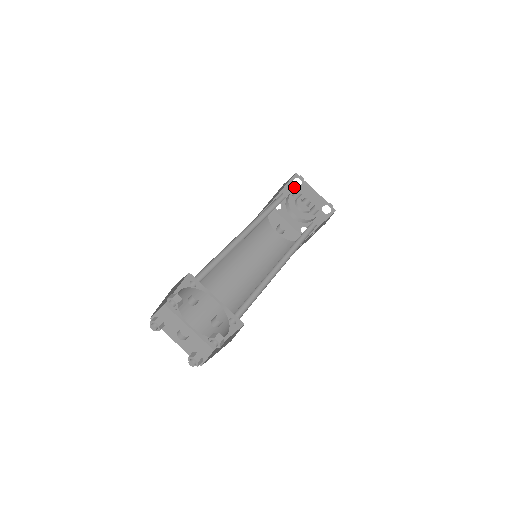
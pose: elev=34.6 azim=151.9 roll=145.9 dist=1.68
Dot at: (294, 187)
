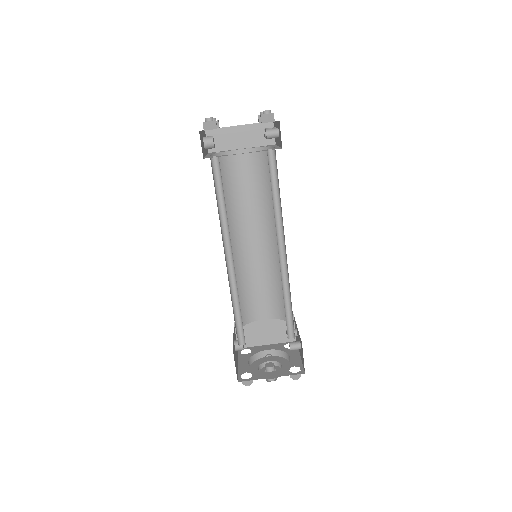
Dot at: (282, 347)
